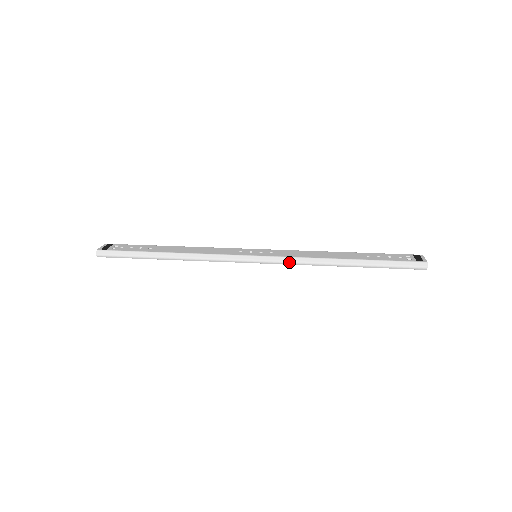
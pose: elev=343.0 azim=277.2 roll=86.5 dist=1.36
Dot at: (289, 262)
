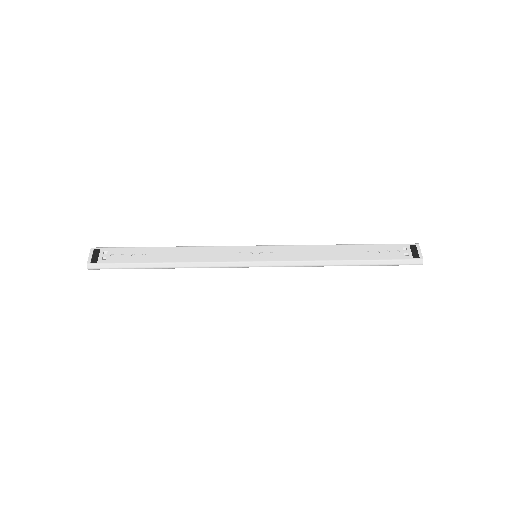
Dot at: (291, 266)
